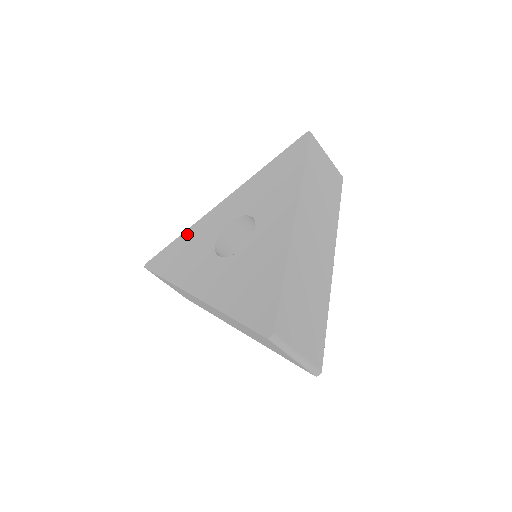
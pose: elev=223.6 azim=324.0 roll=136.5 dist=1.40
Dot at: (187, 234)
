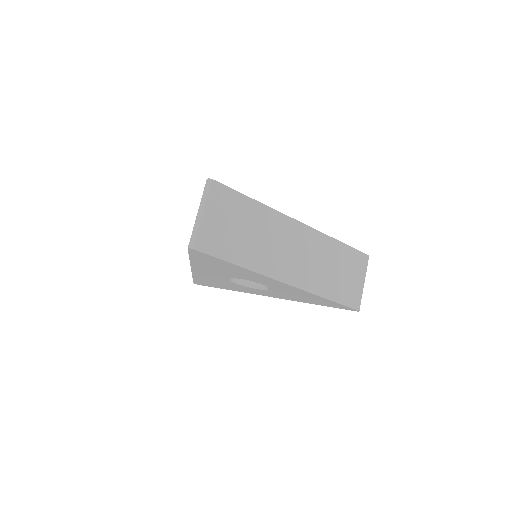
Dot at: occluded
